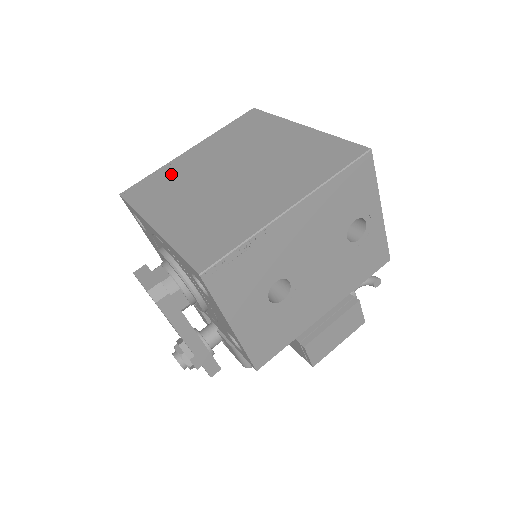
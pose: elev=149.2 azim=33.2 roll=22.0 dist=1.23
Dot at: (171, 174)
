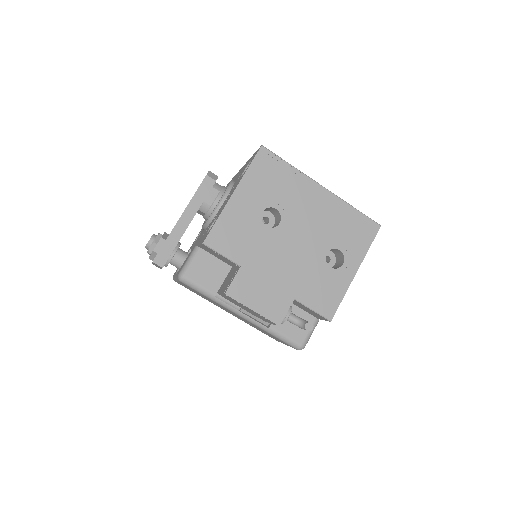
Dot at: occluded
